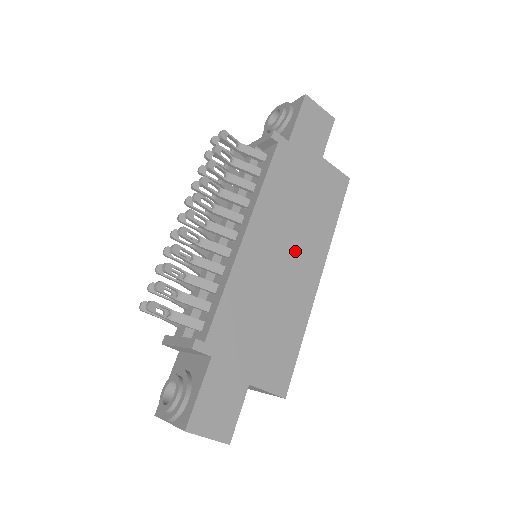
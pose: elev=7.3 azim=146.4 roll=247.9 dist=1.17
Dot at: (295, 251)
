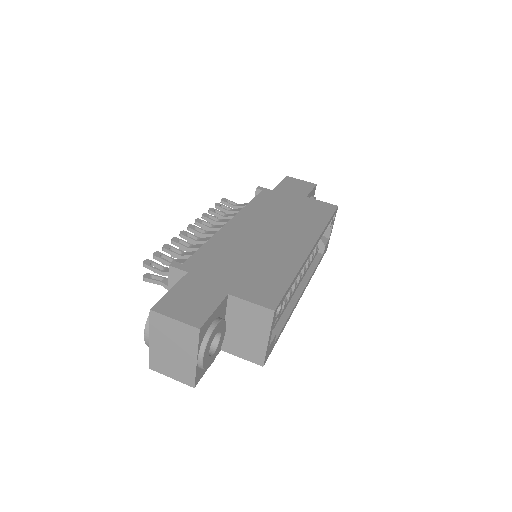
Dot at: (282, 232)
